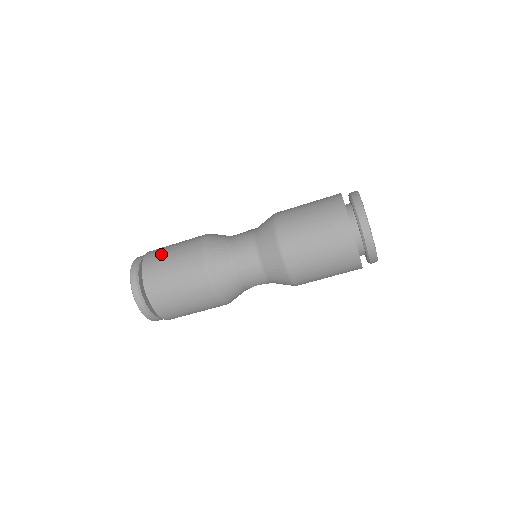
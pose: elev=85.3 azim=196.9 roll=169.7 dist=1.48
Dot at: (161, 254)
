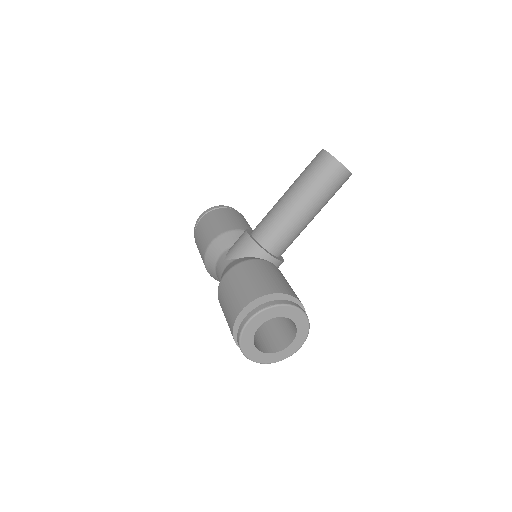
Dot at: (197, 241)
